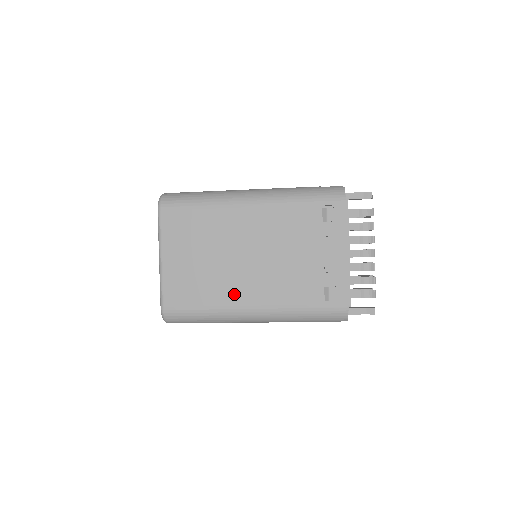
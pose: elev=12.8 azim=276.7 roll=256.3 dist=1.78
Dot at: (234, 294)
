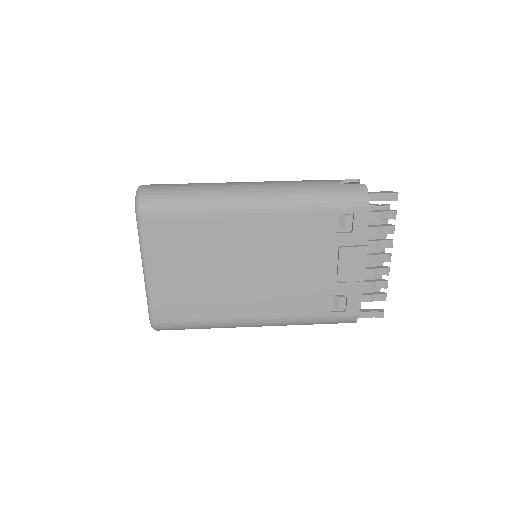
Dot at: (235, 306)
